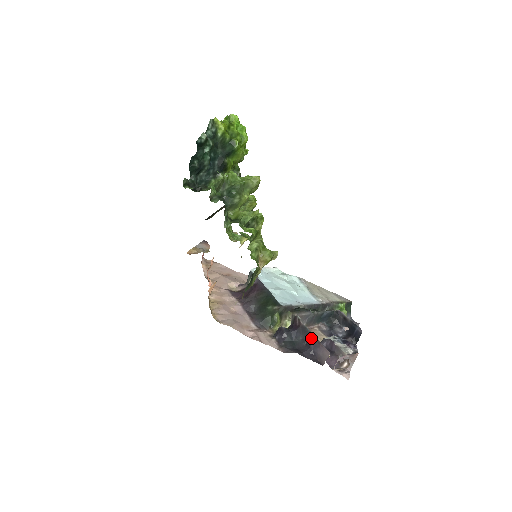
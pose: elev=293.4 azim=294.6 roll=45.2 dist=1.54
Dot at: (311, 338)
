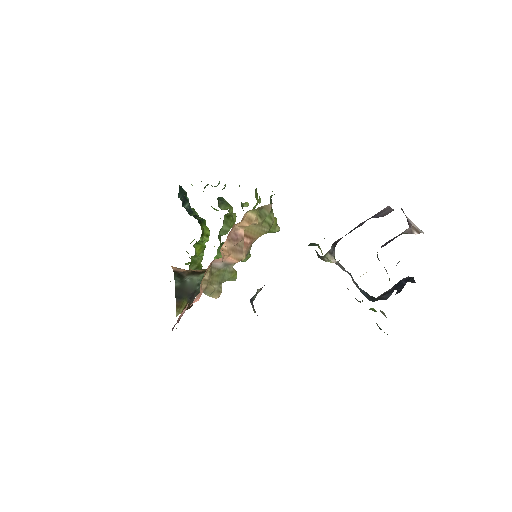
Dot at: (362, 223)
